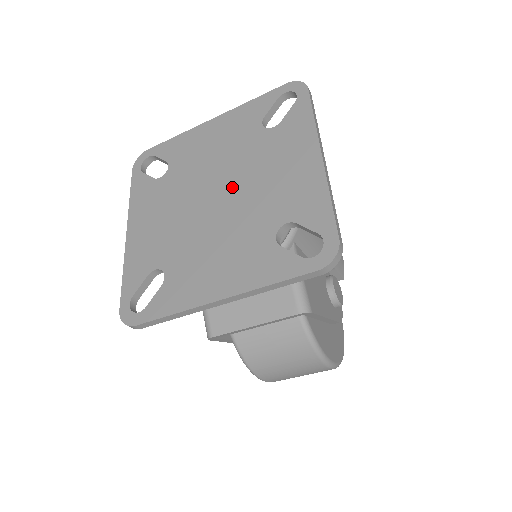
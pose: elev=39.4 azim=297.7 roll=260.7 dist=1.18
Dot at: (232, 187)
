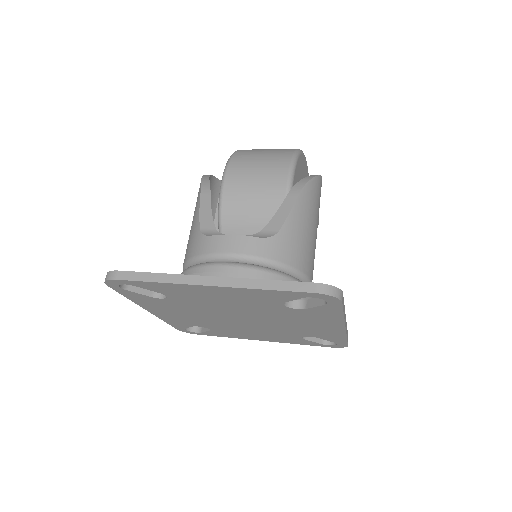
Dot at: (258, 320)
